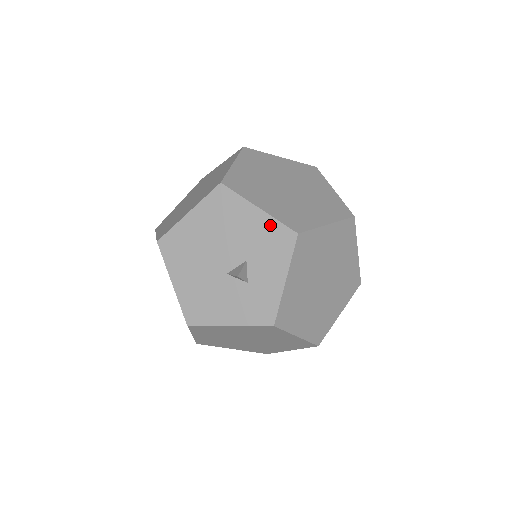
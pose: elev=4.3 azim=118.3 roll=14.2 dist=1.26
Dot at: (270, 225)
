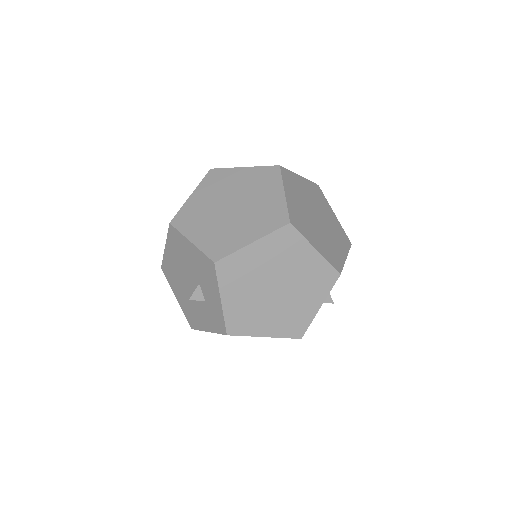
Dot at: (200, 256)
